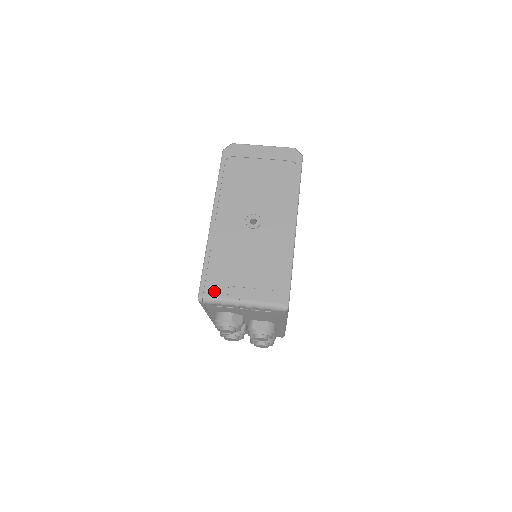
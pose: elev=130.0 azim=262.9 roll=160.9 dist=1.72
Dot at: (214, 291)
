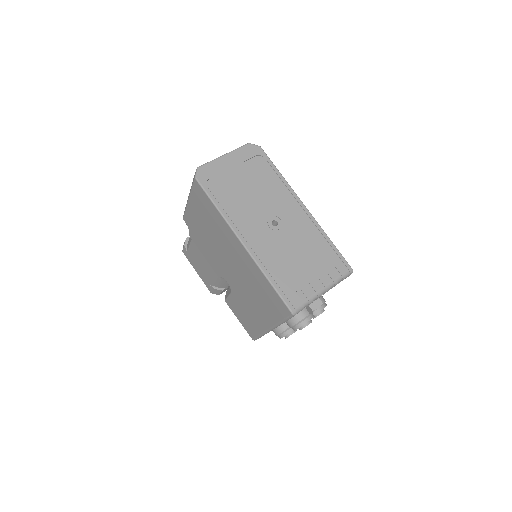
Dot at: (298, 299)
